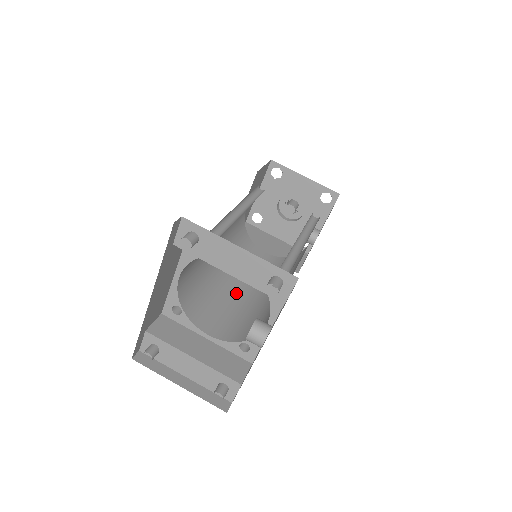
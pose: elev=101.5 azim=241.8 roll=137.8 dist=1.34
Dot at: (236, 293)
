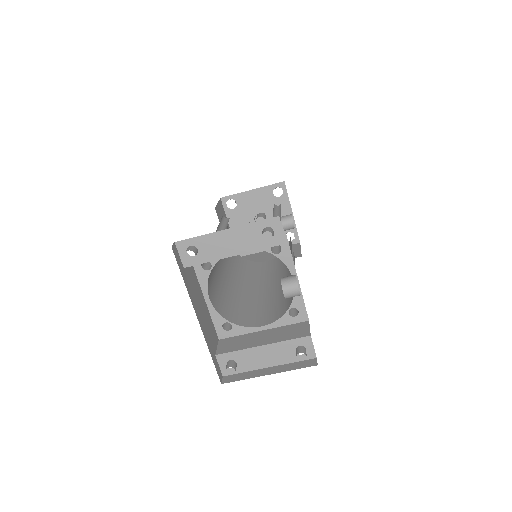
Dot at: (264, 294)
